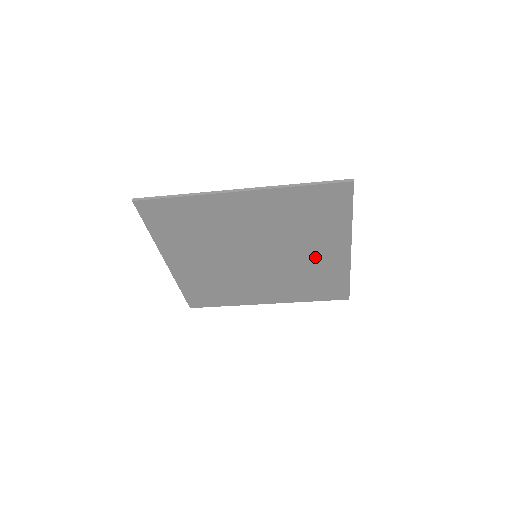
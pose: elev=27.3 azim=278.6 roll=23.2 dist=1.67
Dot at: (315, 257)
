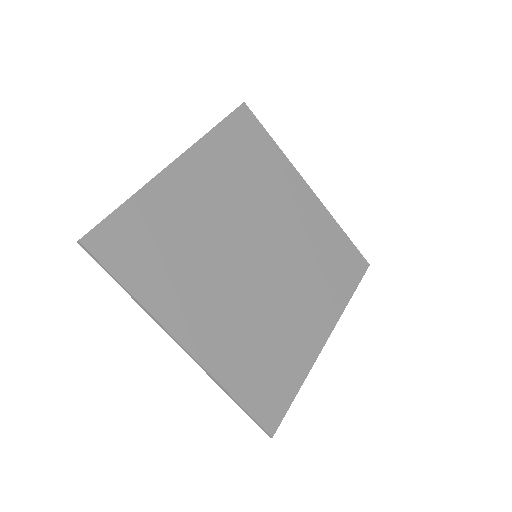
Dot at: (298, 315)
